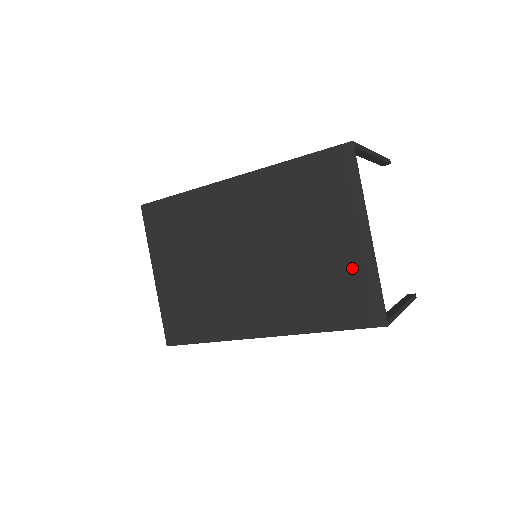
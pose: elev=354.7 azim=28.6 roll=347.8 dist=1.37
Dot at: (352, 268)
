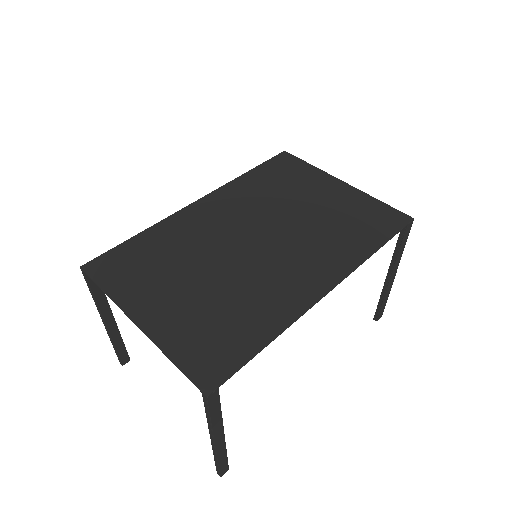
Dot at: (352, 202)
